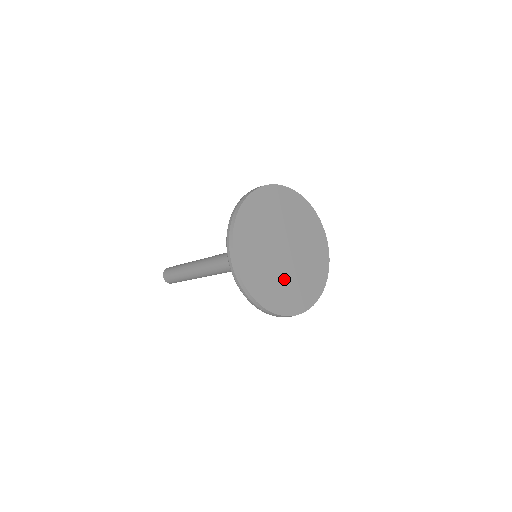
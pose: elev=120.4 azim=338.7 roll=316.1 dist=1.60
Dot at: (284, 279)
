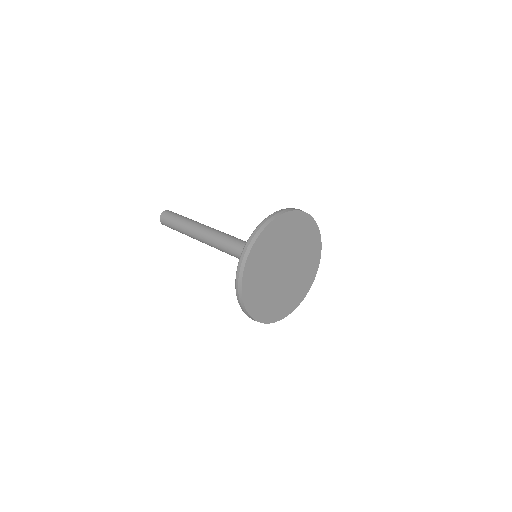
Dot at: (276, 294)
